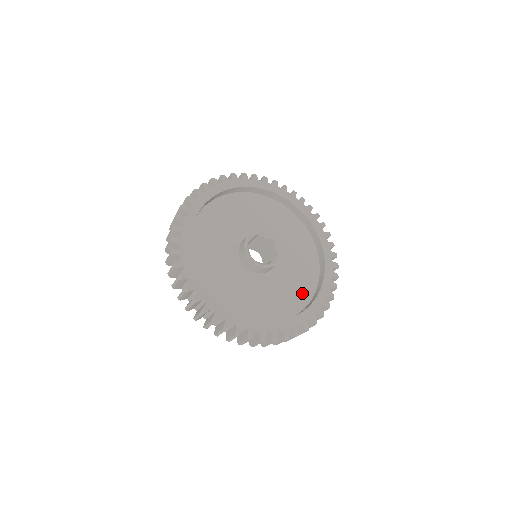
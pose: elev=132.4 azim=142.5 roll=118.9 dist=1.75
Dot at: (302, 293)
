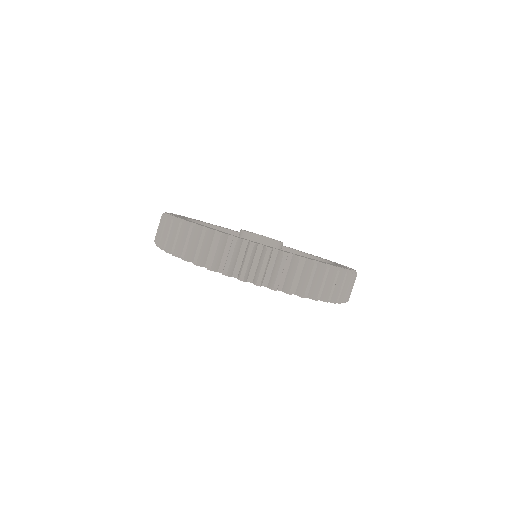
Dot at: occluded
